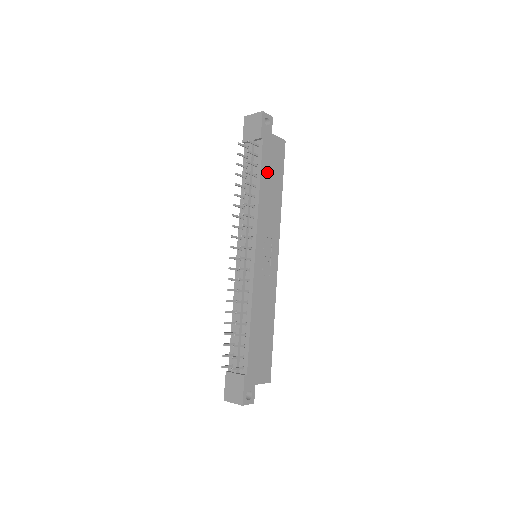
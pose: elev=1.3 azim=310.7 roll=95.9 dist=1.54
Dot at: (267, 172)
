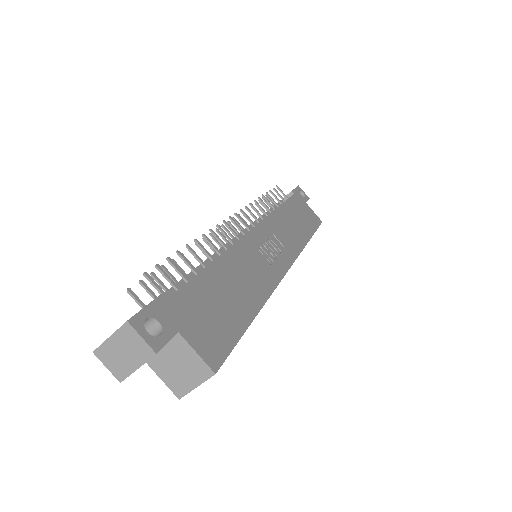
Dot at: (293, 210)
